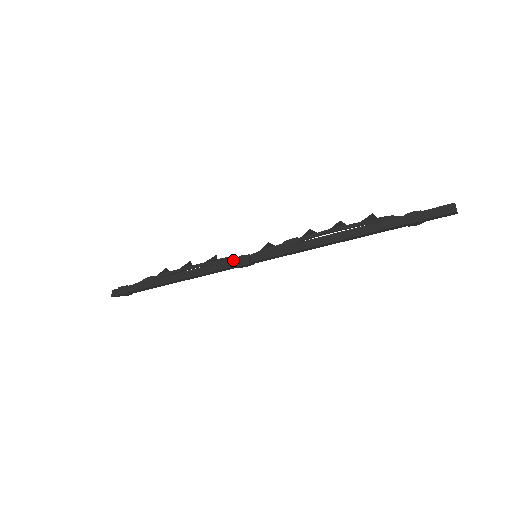
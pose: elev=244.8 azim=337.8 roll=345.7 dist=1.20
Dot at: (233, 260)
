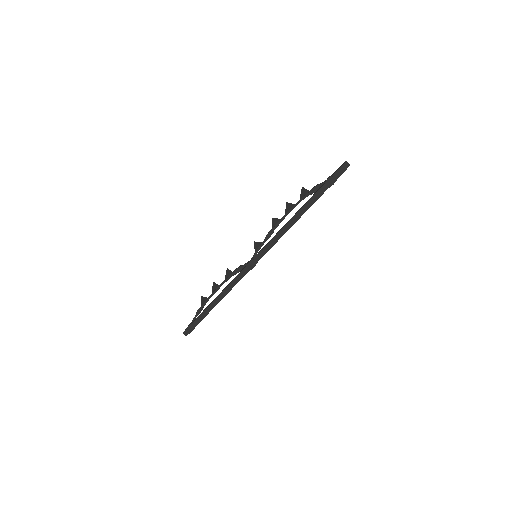
Dot at: (246, 268)
